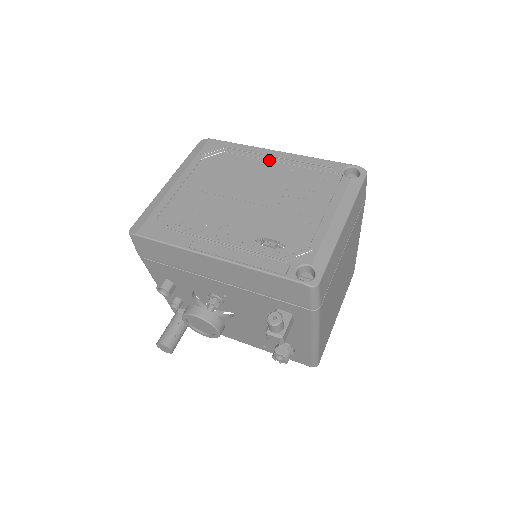
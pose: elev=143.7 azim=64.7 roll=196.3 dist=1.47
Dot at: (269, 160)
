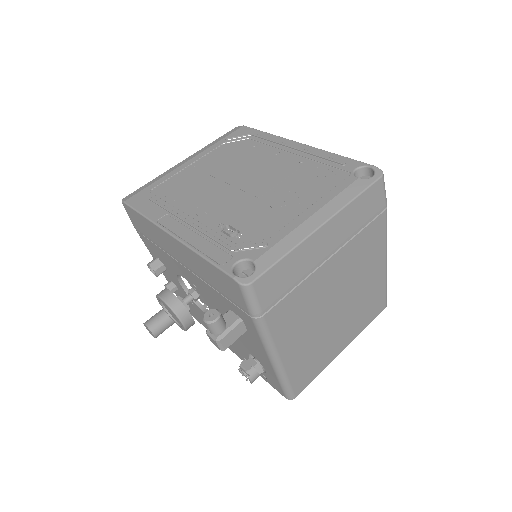
Dot at: (285, 150)
